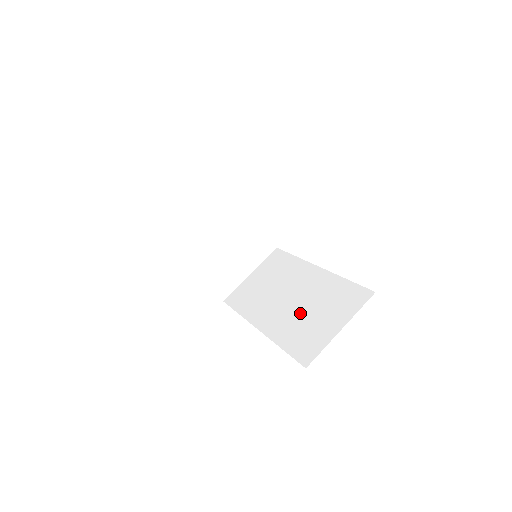
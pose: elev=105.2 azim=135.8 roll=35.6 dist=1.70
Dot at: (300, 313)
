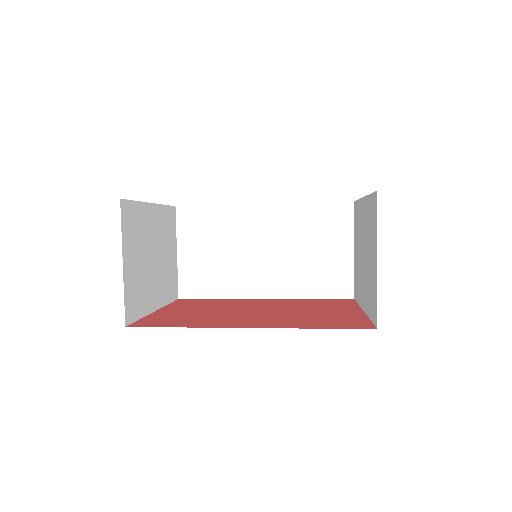
Dot at: (296, 259)
